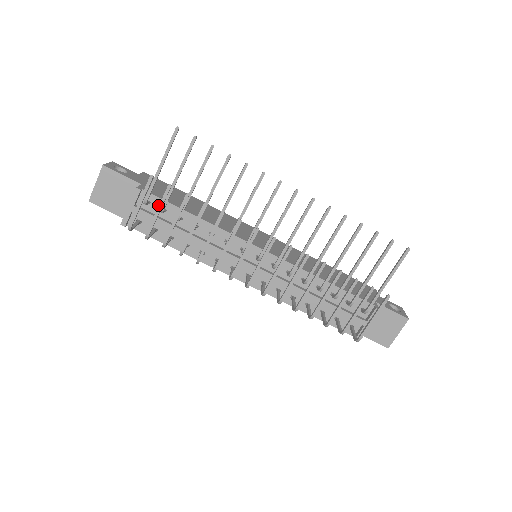
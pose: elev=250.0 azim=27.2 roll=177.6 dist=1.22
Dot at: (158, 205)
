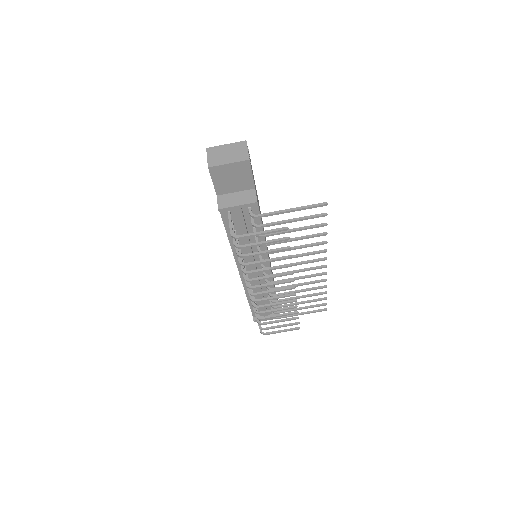
Dot at: occluded
